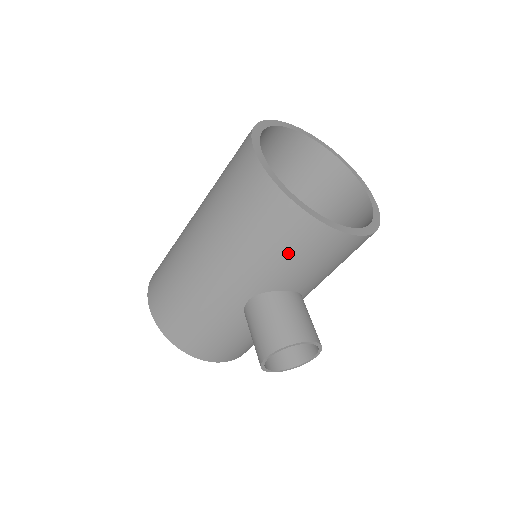
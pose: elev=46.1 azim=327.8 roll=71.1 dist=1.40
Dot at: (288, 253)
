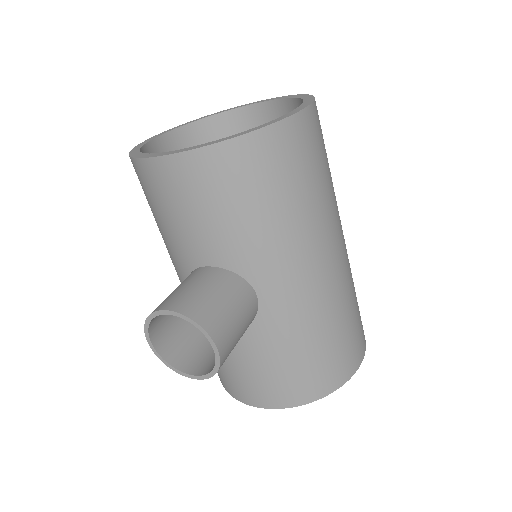
Dot at: (159, 214)
